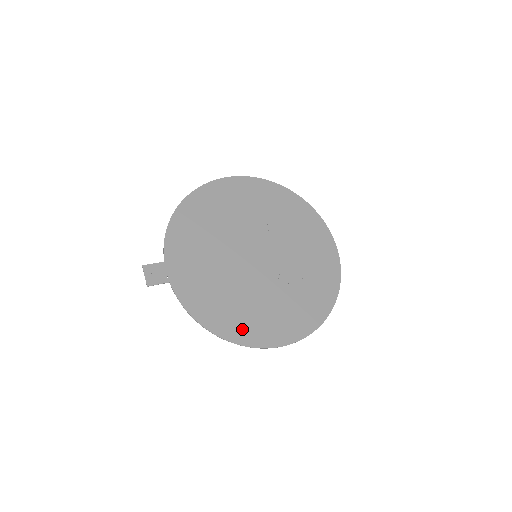
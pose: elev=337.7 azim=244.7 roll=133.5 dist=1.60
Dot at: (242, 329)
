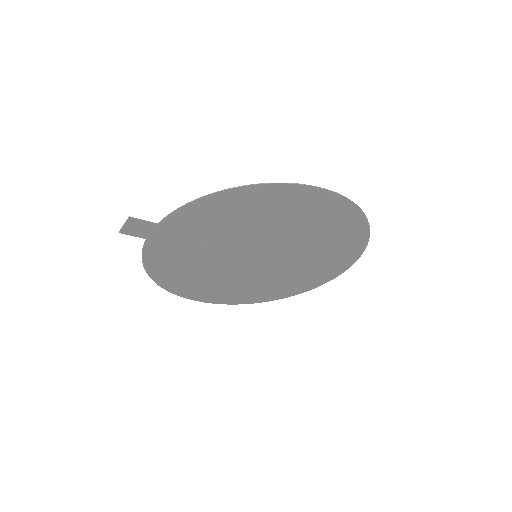
Dot at: (267, 197)
